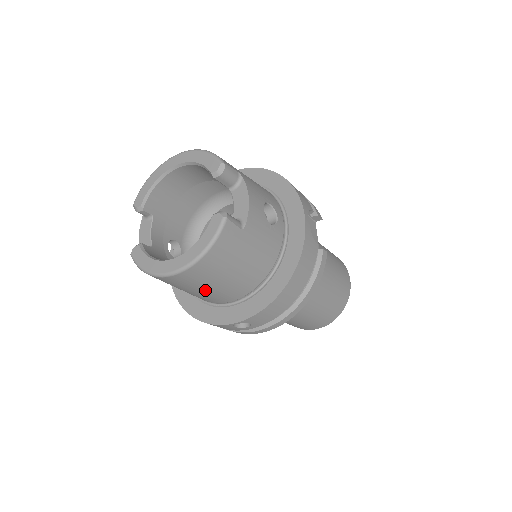
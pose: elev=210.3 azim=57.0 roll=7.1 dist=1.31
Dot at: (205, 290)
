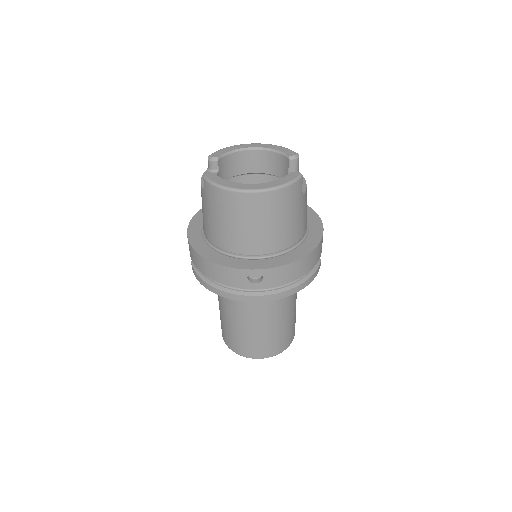
Dot at: (252, 227)
